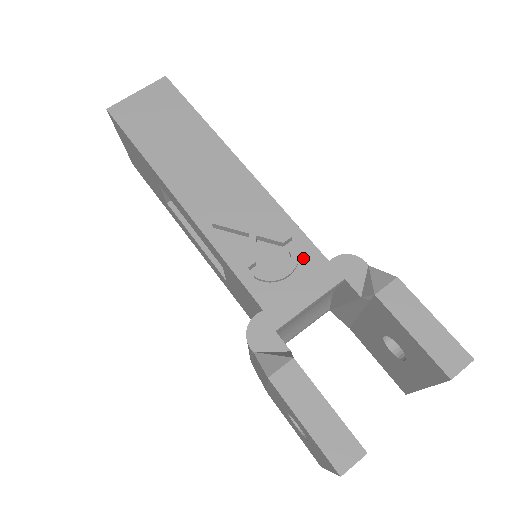
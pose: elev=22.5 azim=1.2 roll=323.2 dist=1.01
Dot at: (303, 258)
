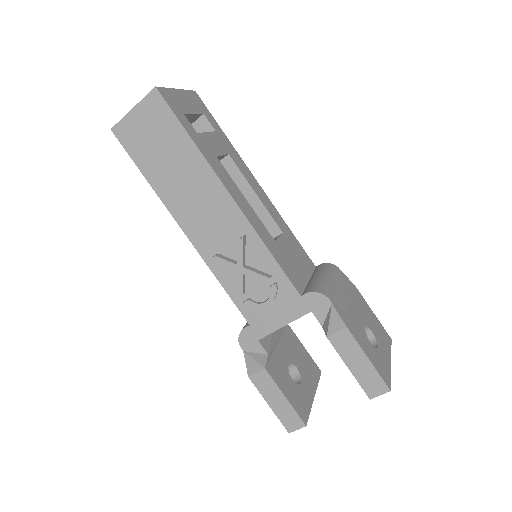
Dot at: (281, 291)
